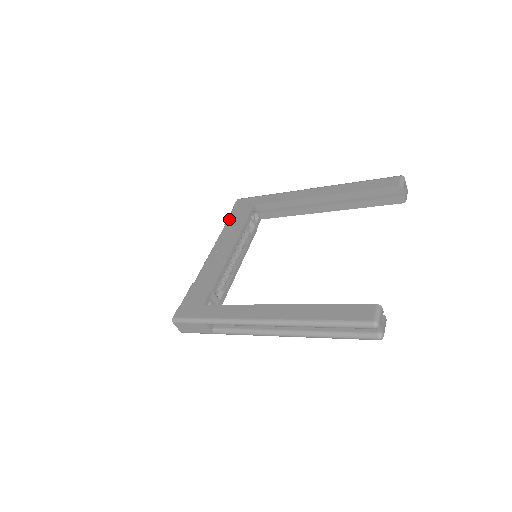
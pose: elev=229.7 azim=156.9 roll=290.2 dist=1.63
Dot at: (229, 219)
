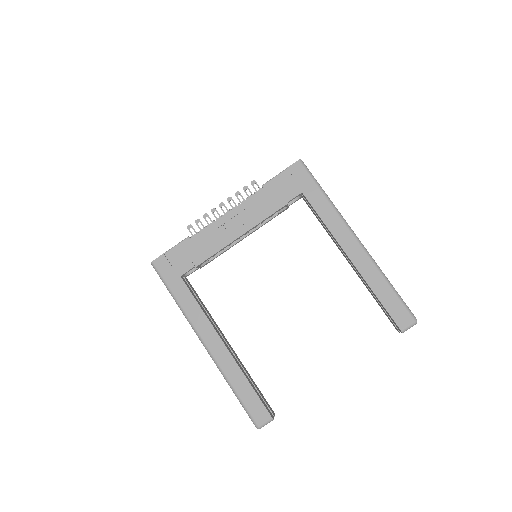
Dot at: (270, 185)
